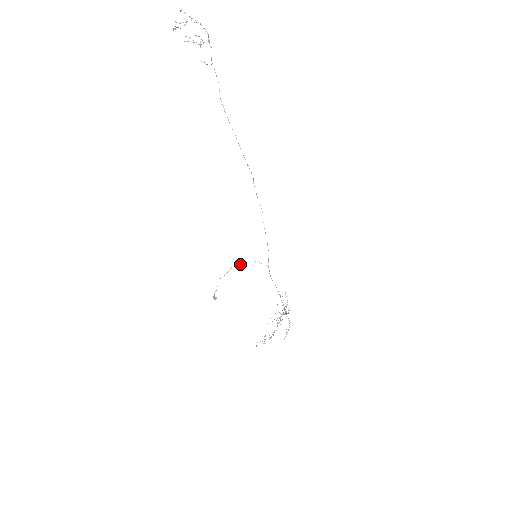
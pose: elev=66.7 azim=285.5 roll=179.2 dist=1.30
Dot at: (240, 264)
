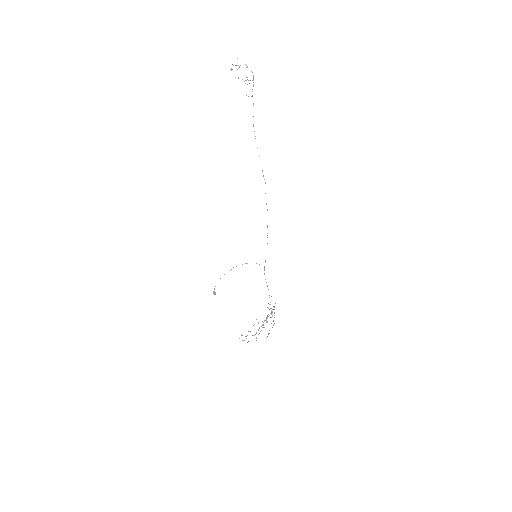
Dot at: (242, 264)
